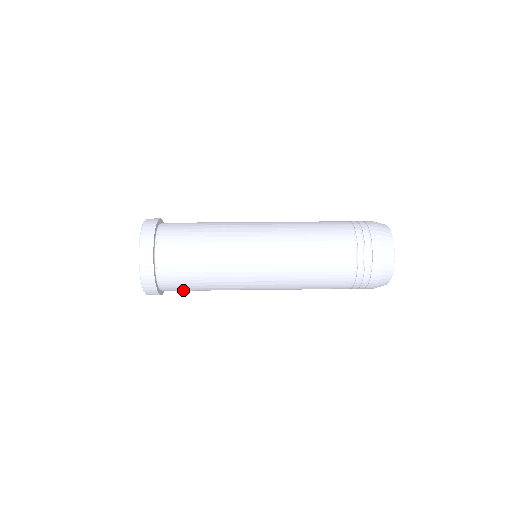
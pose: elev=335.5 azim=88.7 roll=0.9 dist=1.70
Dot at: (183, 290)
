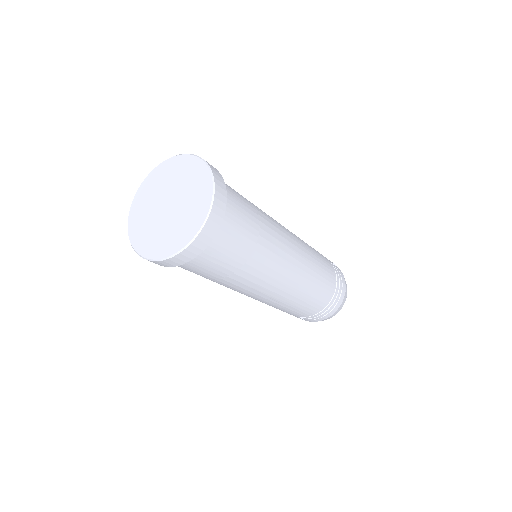
Dot at: (228, 249)
